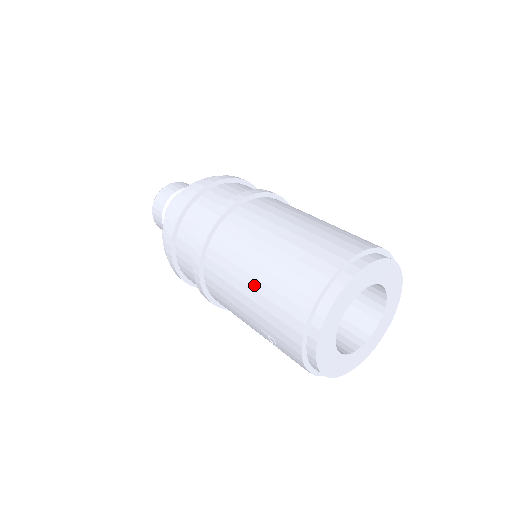
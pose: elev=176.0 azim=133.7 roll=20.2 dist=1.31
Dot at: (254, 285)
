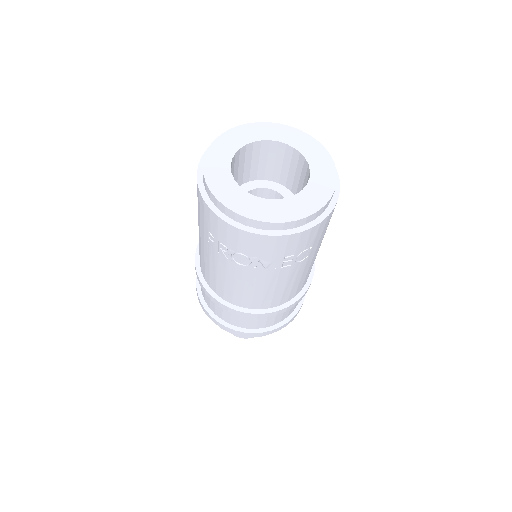
Dot at: occluded
